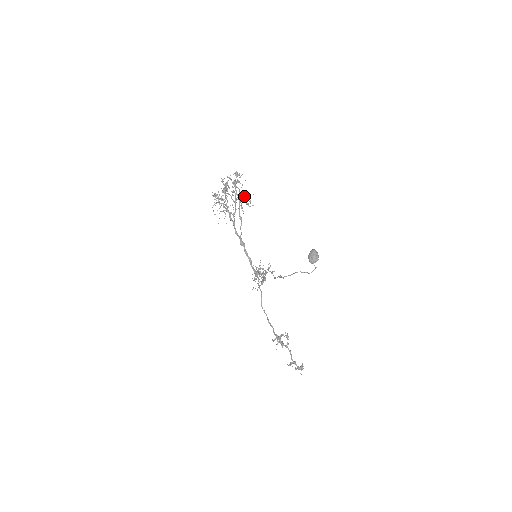
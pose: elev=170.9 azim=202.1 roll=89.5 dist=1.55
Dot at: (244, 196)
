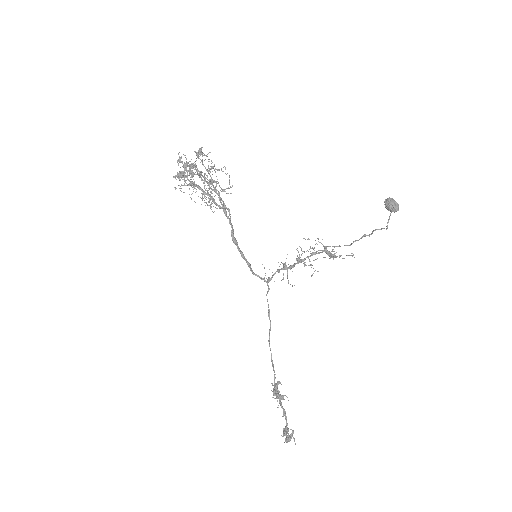
Dot at: (215, 181)
